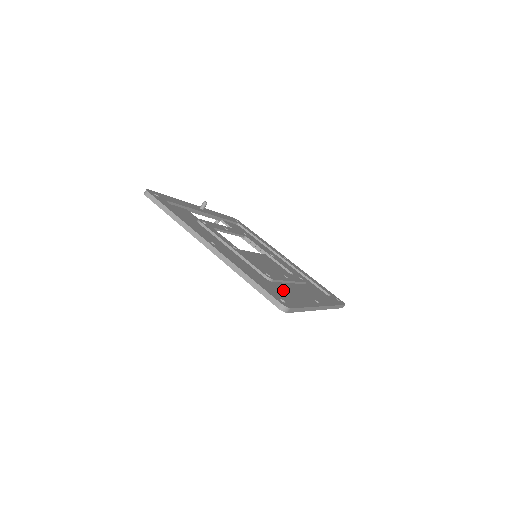
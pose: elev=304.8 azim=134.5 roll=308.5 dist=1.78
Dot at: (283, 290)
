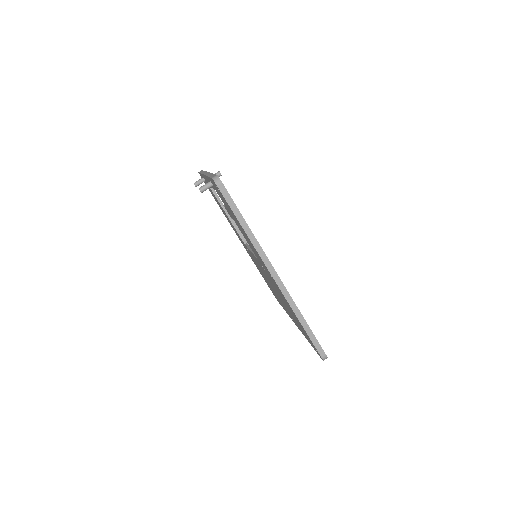
Dot at: occluded
